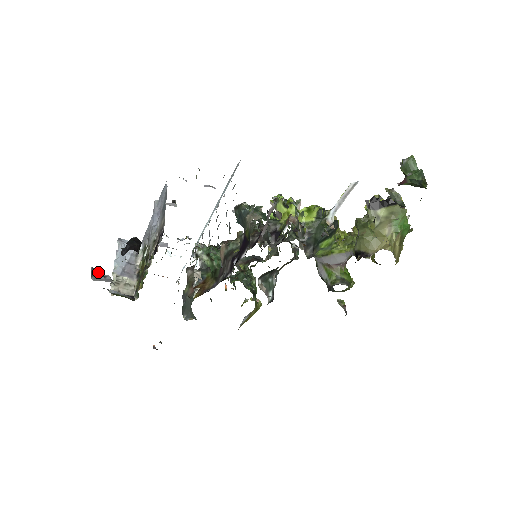
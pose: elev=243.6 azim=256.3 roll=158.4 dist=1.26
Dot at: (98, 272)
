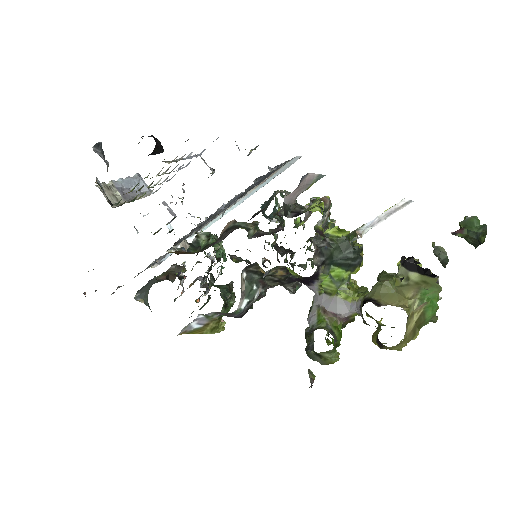
Dot at: (103, 152)
